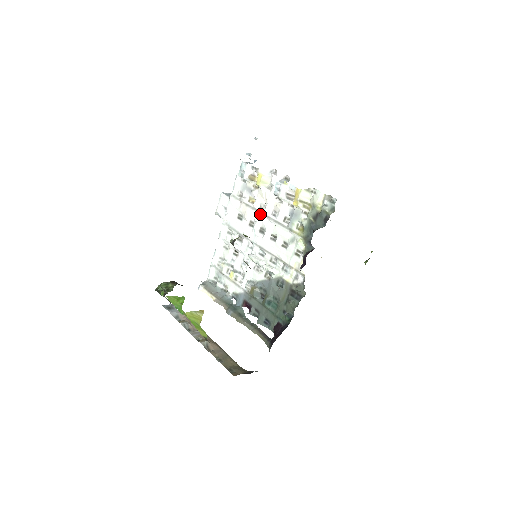
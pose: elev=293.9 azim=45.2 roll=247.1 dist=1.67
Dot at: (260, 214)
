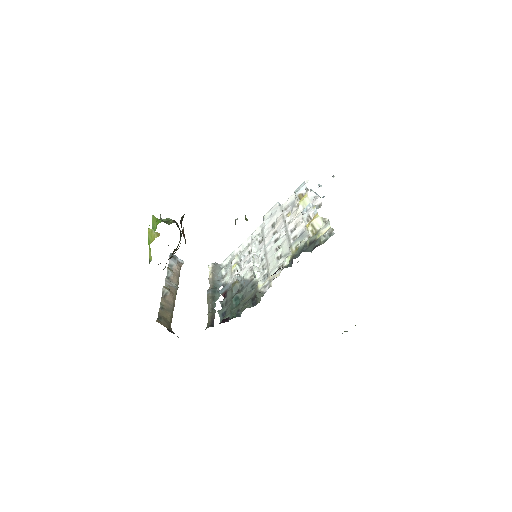
Dot at: (284, 226)
